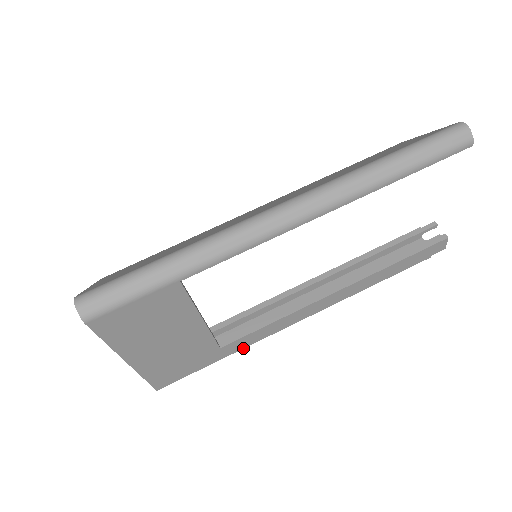
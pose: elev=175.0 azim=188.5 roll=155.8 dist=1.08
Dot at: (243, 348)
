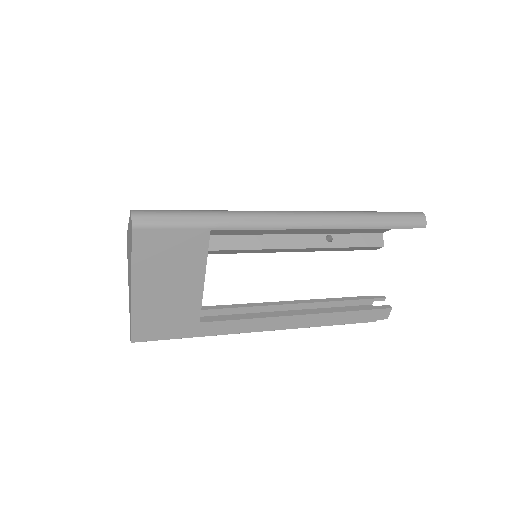
Dot at: (214, 335)
